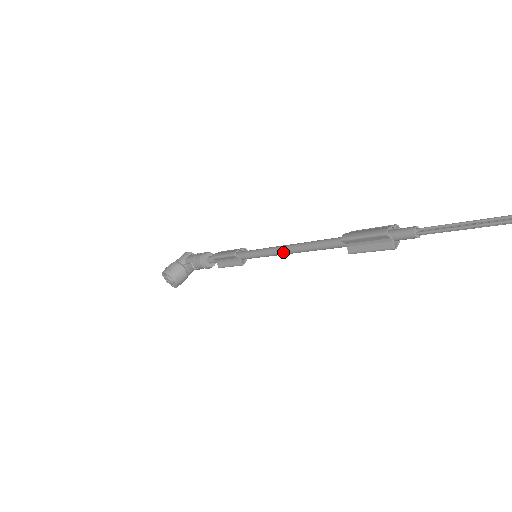
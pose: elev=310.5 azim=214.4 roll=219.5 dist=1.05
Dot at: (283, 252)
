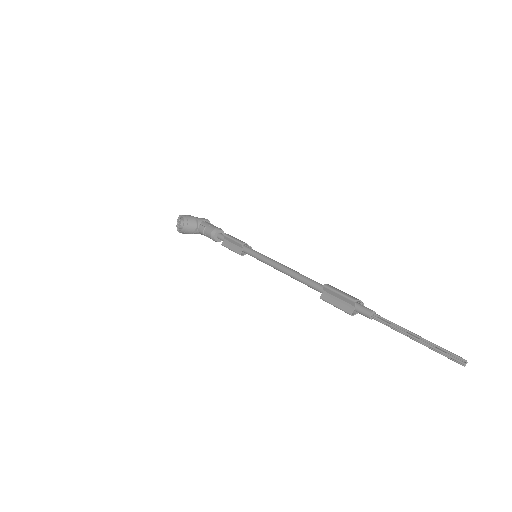
Dot at: (277, 267)
